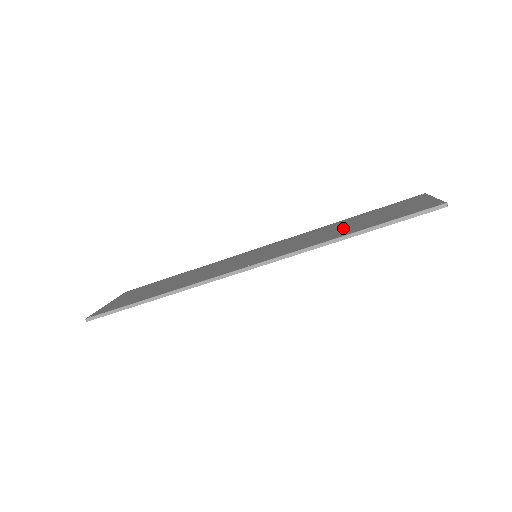
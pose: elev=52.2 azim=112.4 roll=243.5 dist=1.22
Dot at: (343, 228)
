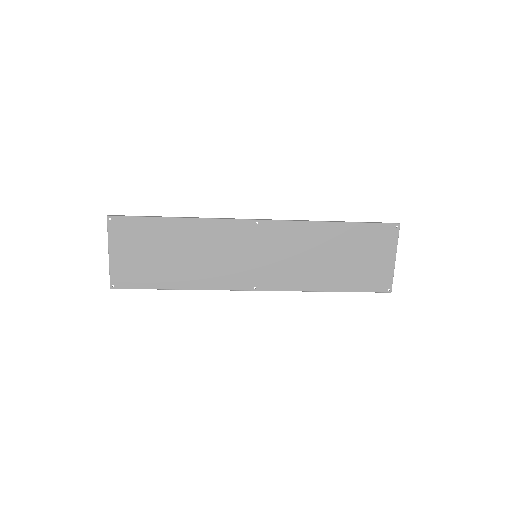
Dot at: (328, 264)
